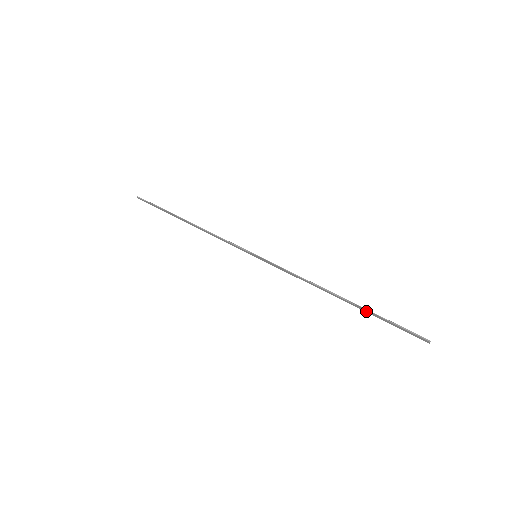
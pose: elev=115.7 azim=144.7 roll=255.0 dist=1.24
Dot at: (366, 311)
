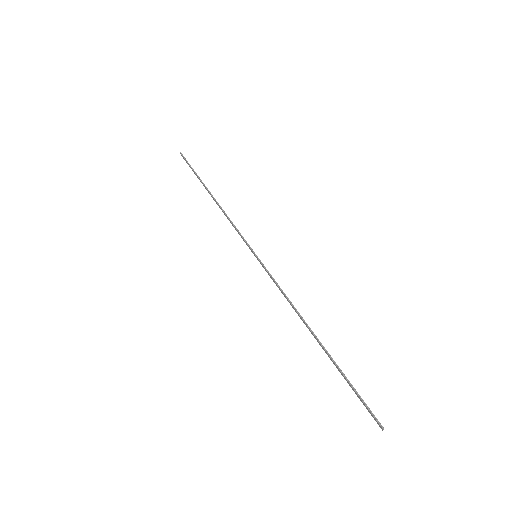
Dot at: (334, 363)
